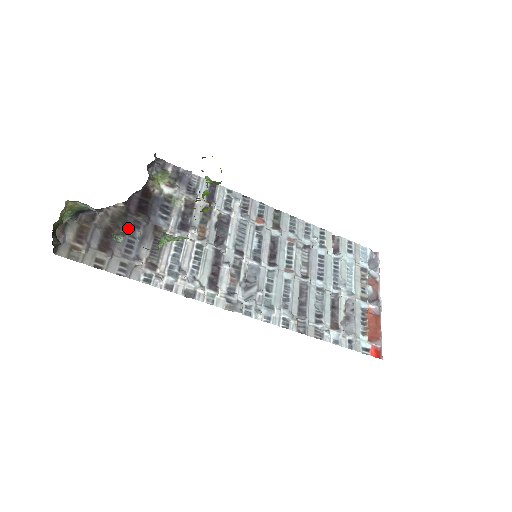
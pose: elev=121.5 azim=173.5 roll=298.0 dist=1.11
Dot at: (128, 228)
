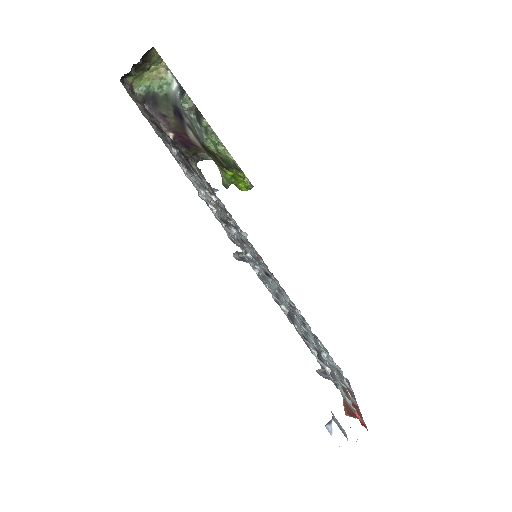
Dot at: occluded
